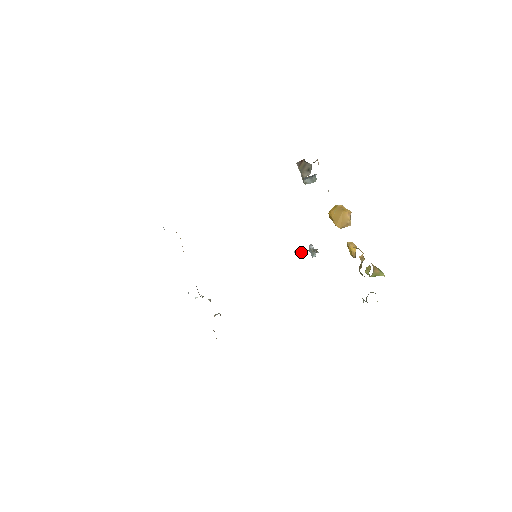
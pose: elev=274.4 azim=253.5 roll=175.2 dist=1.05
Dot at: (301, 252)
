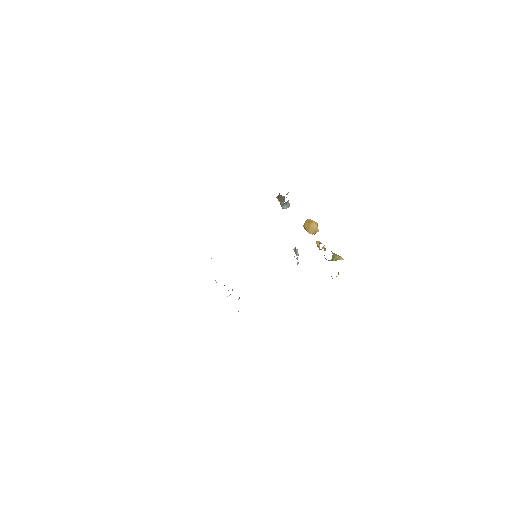
Dot at: (297, 259)
